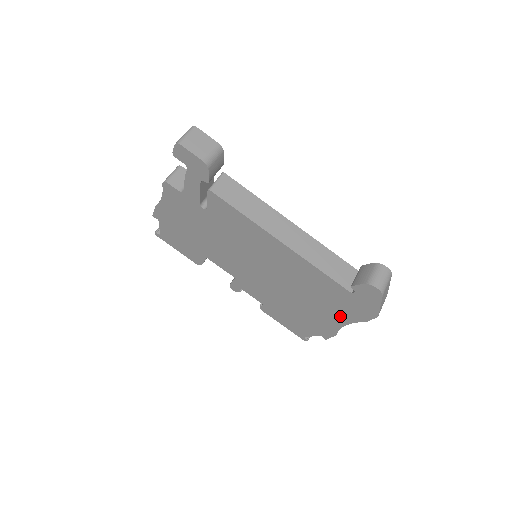
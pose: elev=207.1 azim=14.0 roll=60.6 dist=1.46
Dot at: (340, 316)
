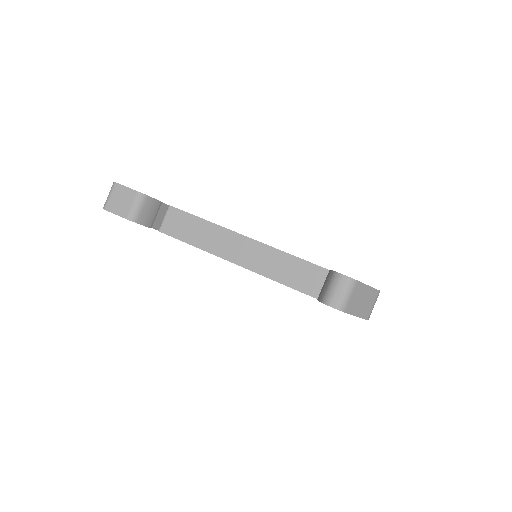
Dot at: occluded
